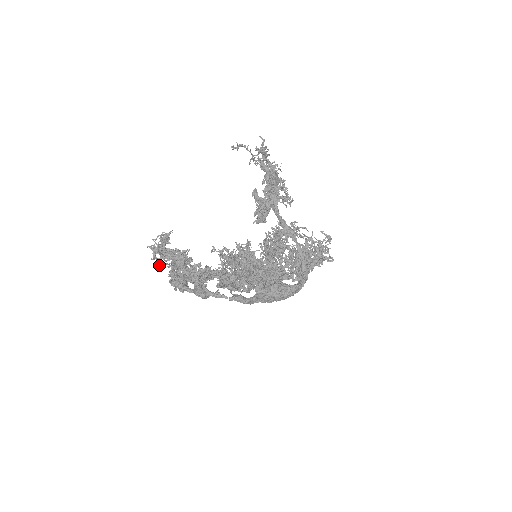
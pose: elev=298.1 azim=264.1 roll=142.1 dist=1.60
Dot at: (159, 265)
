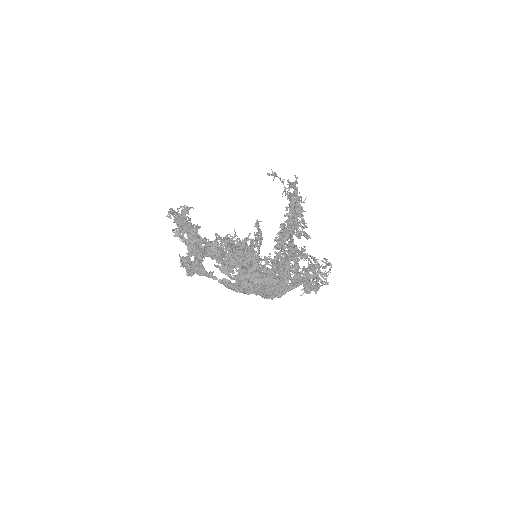
Dot at: (173, 230)
